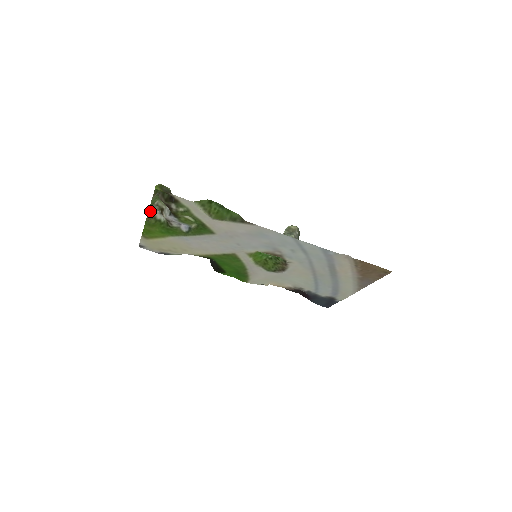
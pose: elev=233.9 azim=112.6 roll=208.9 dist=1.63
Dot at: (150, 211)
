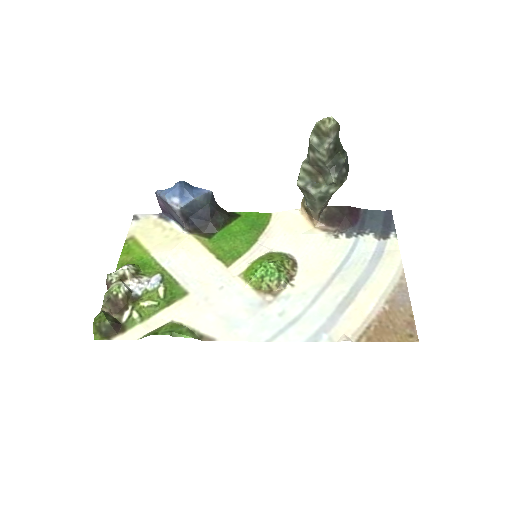
Dot at: (111, 273)
